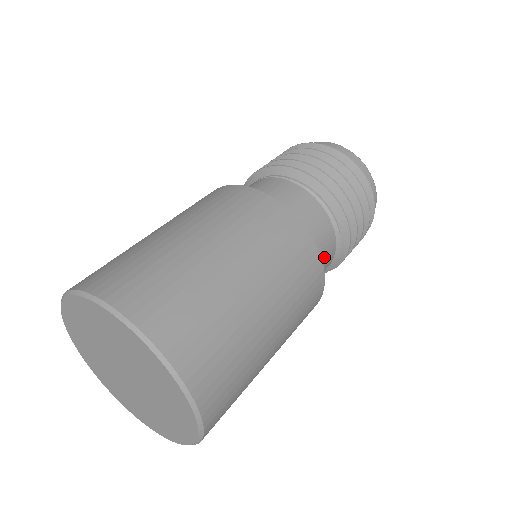
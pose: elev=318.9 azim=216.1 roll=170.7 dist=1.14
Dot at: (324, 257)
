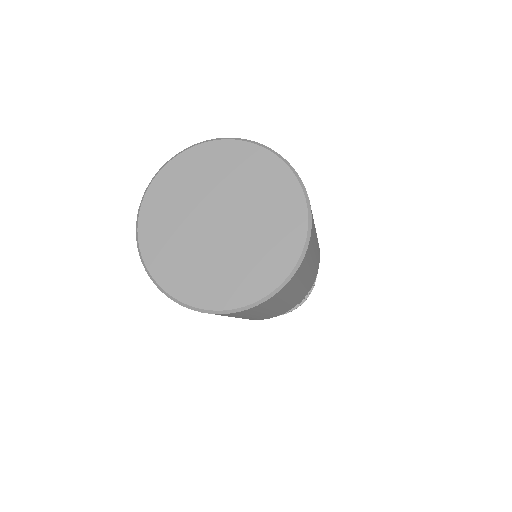
Dot at: occluded
